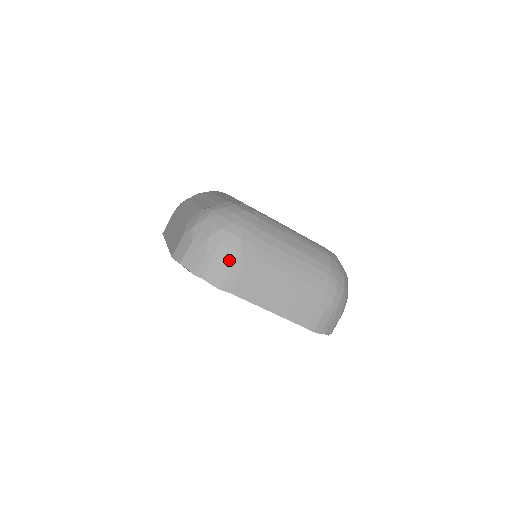
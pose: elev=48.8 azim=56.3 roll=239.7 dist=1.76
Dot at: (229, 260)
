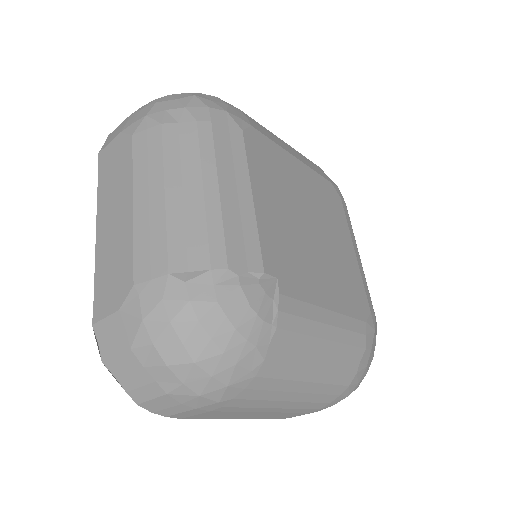
Dot at: (194, 405)
